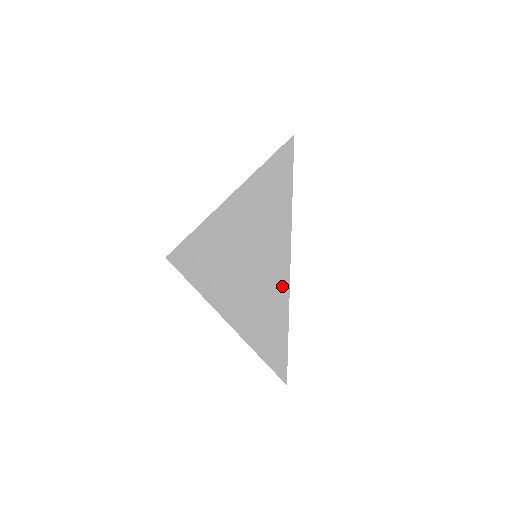
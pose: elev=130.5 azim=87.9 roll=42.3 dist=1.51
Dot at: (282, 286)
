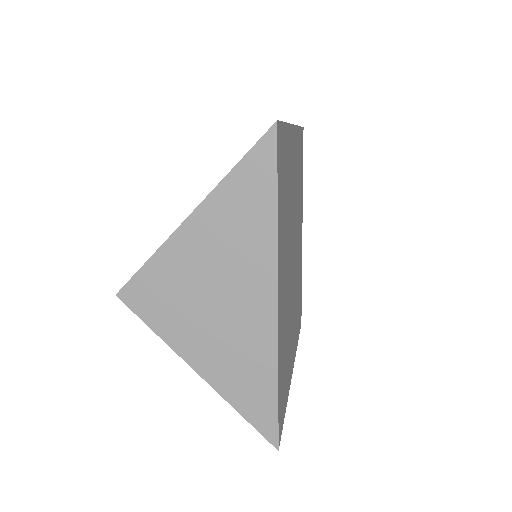
Dot at: (268, 334)
